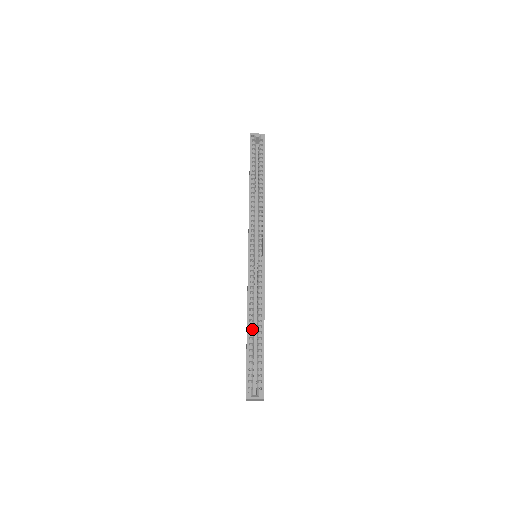
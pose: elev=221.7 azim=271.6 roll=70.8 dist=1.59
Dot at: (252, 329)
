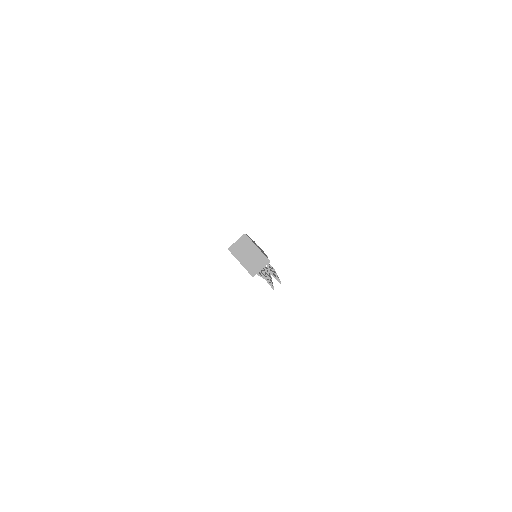
Dot at: occluded
